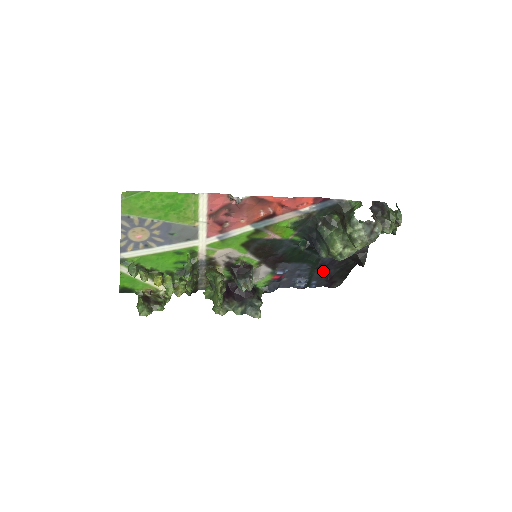
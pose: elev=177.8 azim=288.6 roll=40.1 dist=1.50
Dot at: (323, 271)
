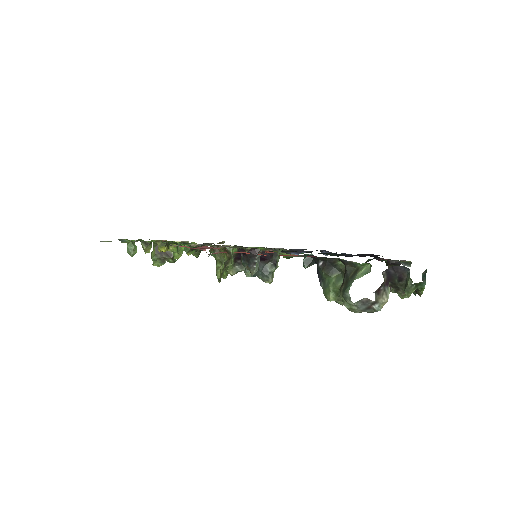
Dot at: occluded
